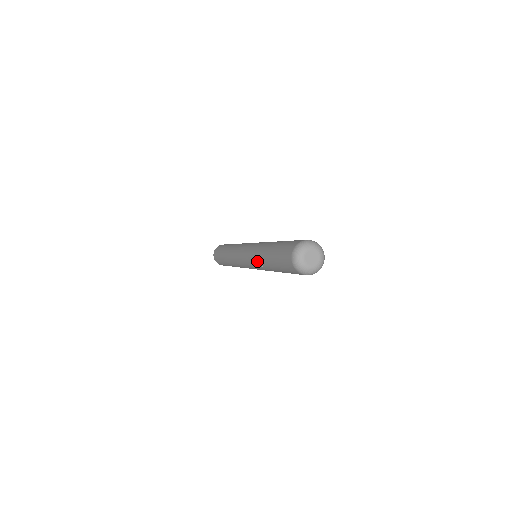
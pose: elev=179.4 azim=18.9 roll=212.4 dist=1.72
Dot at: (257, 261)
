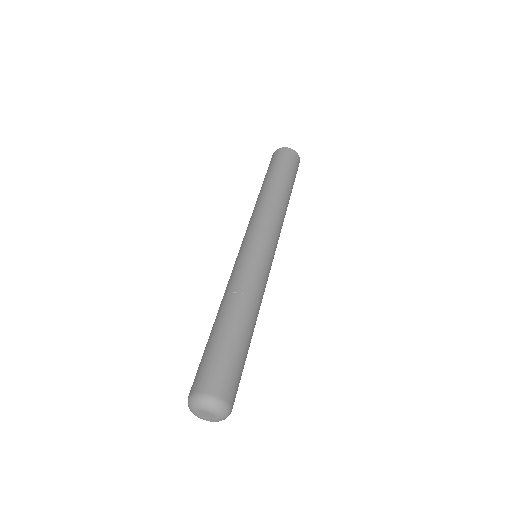
Dot at: occluded
